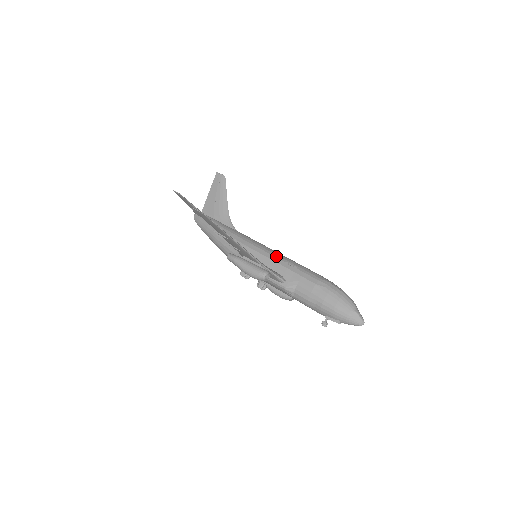
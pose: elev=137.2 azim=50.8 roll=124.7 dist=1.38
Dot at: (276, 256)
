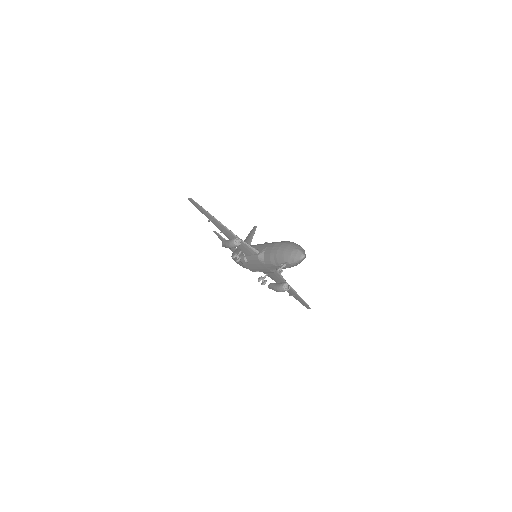
Dot at: occluded
